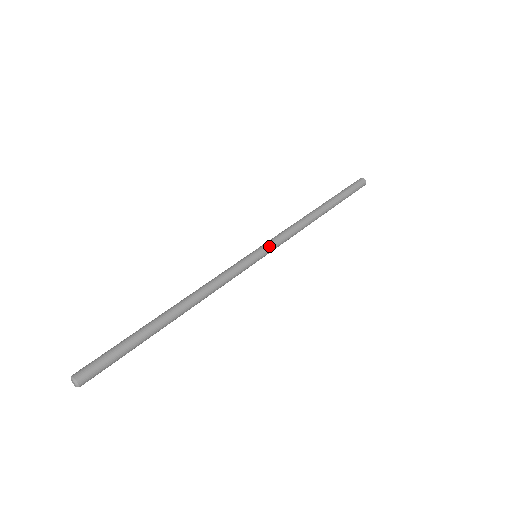
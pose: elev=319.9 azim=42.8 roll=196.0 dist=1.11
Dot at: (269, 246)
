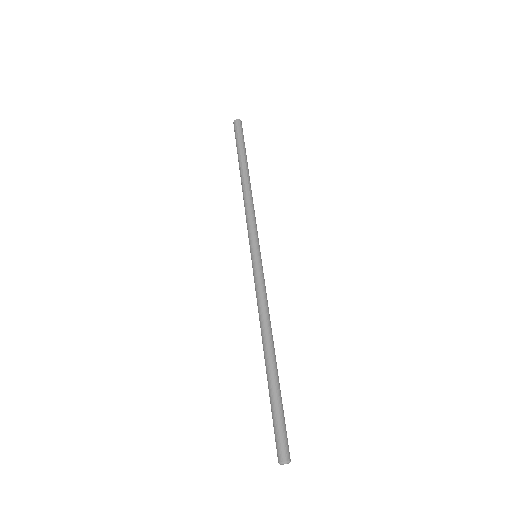
Dot at: (258, 241)
